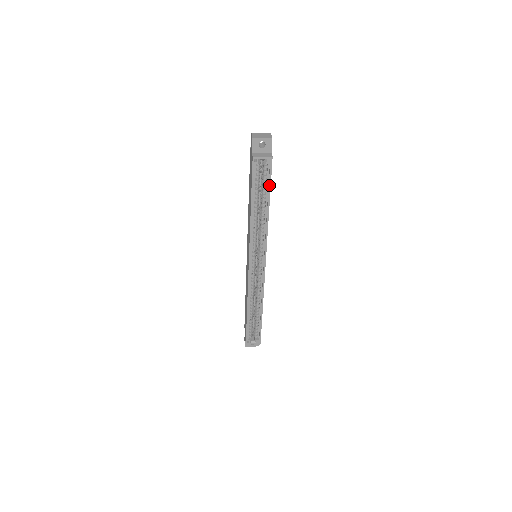
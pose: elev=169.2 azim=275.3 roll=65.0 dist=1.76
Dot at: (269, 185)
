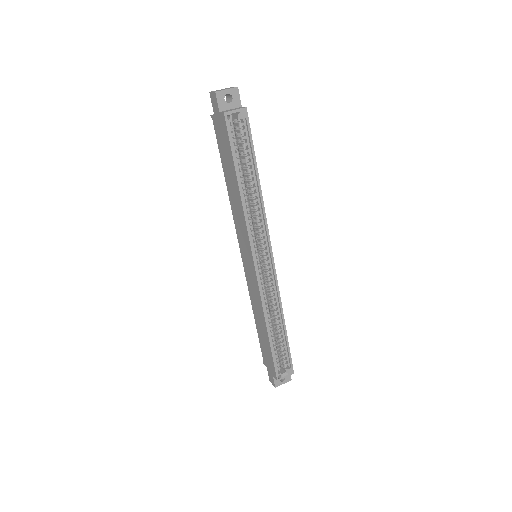
Dot at: (252, 147)
